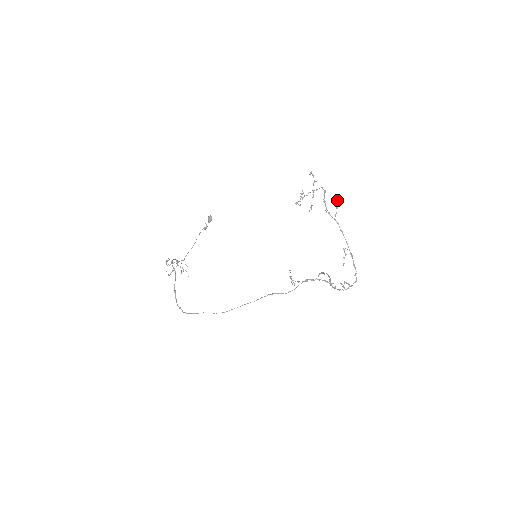
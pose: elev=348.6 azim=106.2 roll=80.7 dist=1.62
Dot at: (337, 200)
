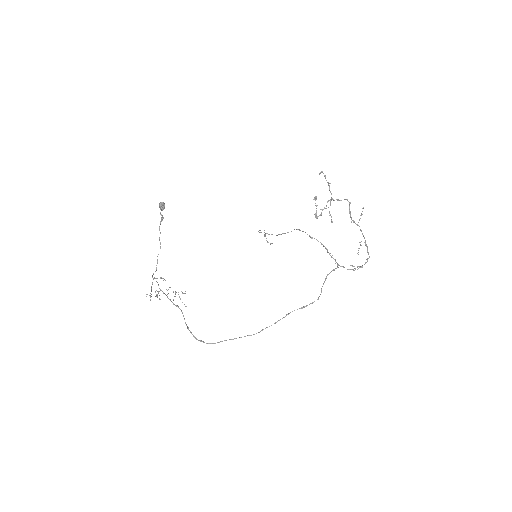
Dot at: occluded
